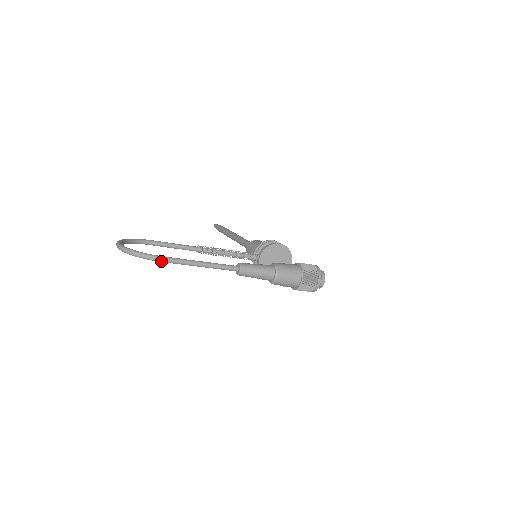
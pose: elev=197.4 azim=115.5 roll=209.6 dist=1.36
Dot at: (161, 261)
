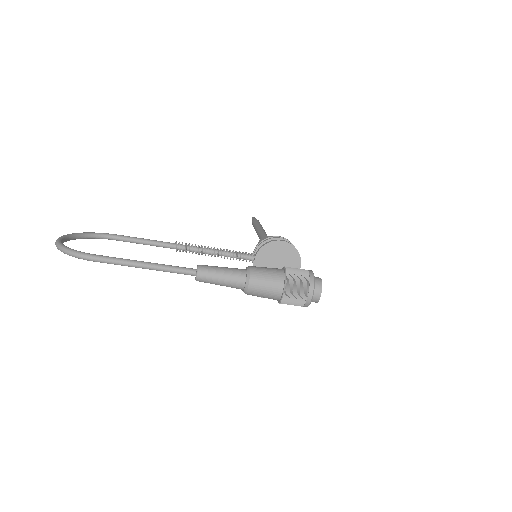
Dot at: (92, 260)
